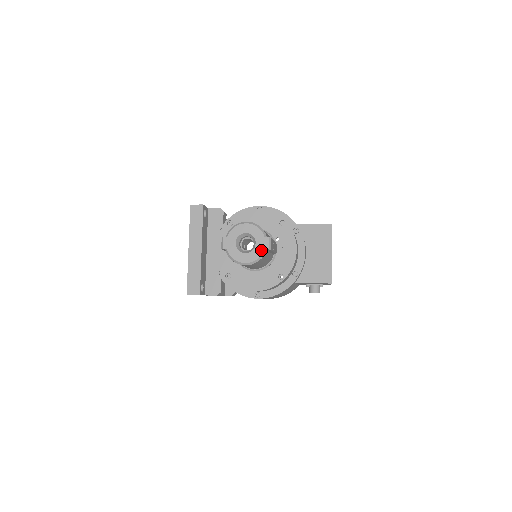
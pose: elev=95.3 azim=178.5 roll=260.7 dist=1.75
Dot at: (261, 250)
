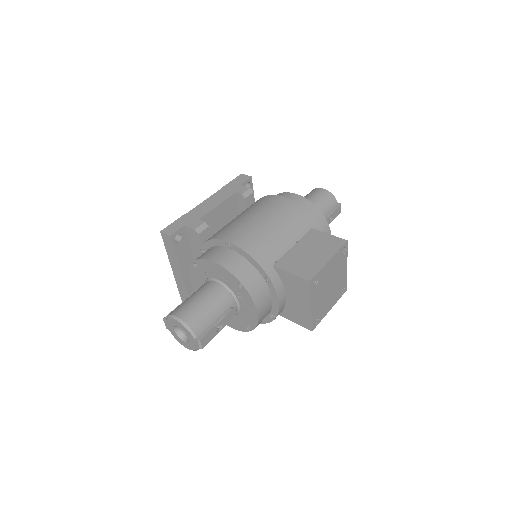
Dot at: (194, 346)
